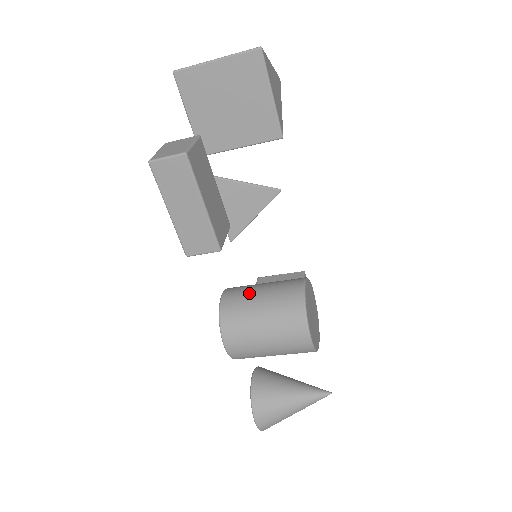
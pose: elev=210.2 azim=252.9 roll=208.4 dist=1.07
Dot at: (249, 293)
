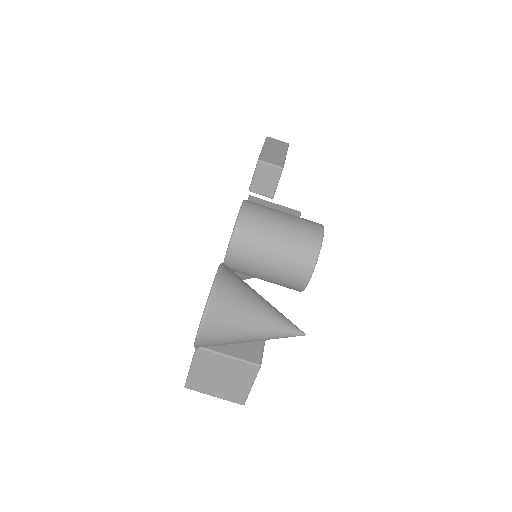
Dot at: occluded
